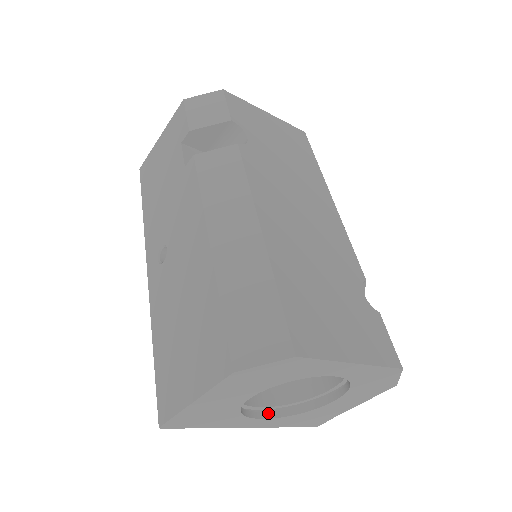
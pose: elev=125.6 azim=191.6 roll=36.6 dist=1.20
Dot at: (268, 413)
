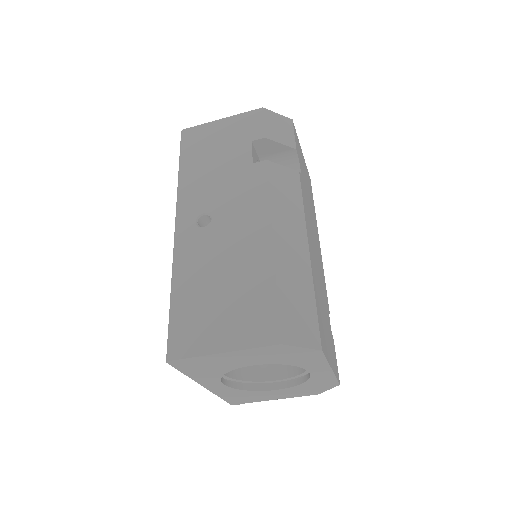
Dot at: (227, 381)
